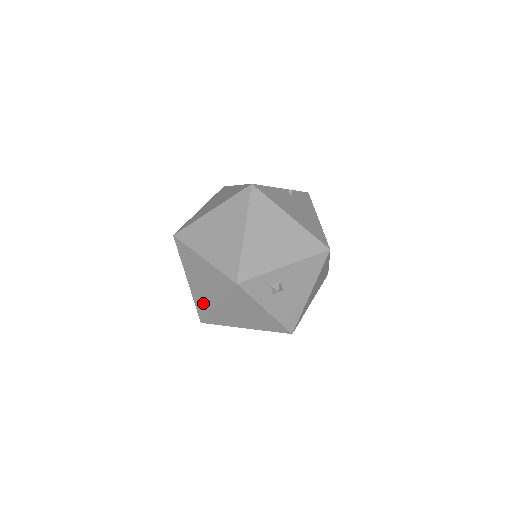
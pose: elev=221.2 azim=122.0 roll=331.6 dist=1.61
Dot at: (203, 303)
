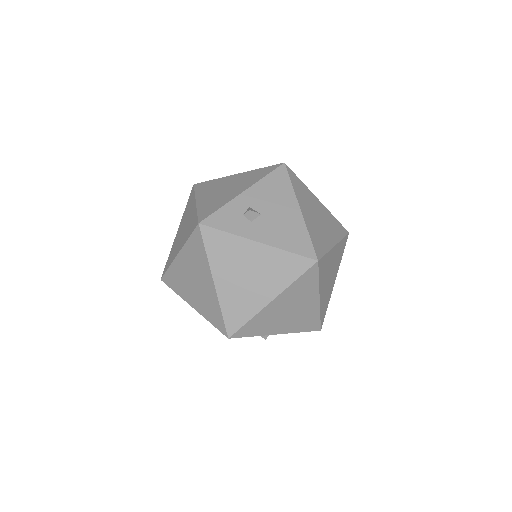
Dot at: (211, 307)
